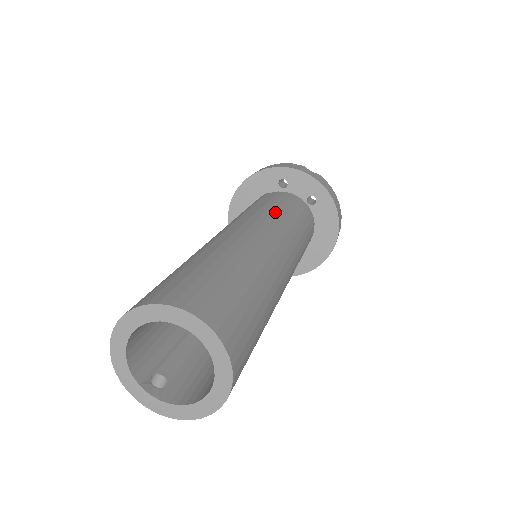
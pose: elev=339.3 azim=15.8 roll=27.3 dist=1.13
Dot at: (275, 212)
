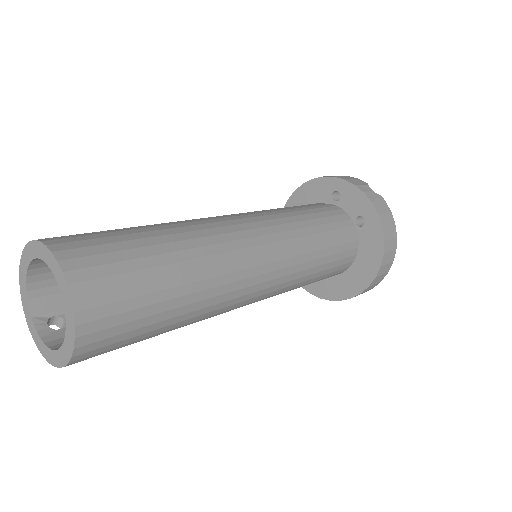
Dot at: (291, 217)
